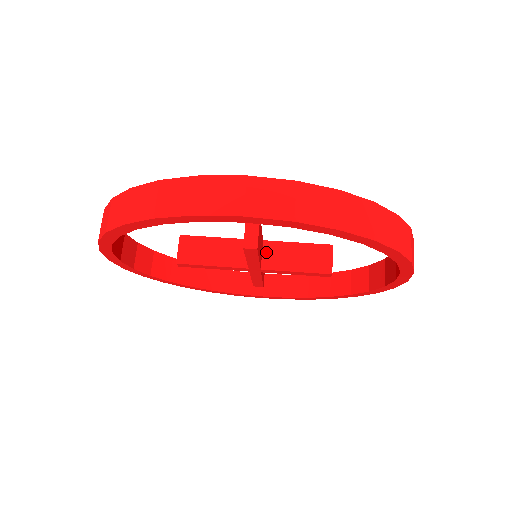
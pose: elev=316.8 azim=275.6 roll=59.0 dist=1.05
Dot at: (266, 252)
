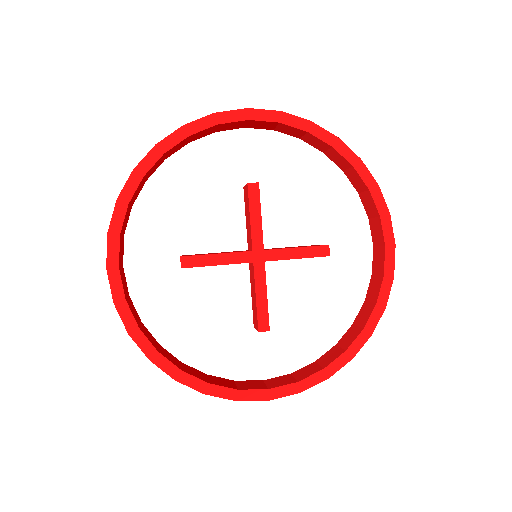
Dot at: (264, 249)
